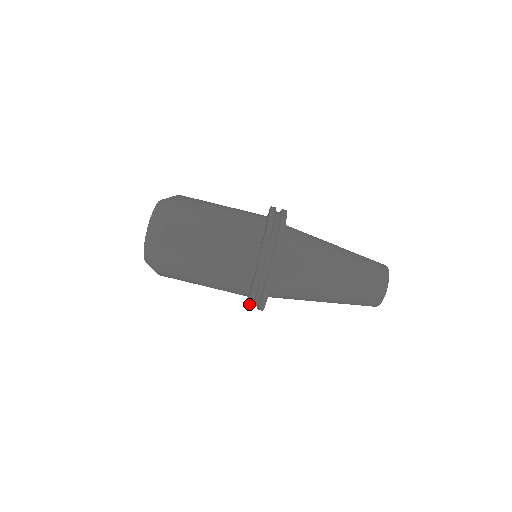
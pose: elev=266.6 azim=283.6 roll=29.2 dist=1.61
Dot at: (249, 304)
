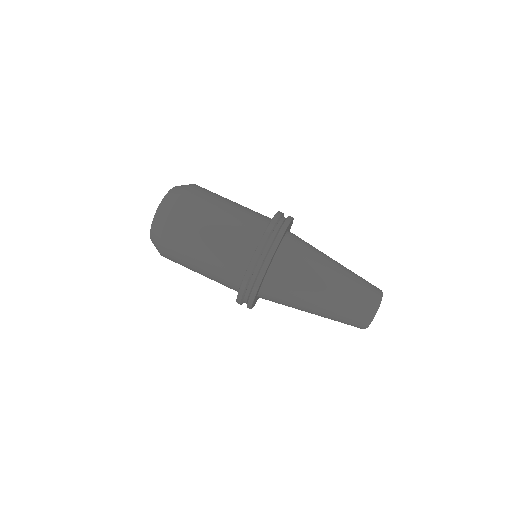
Dot at: (245, 279)
